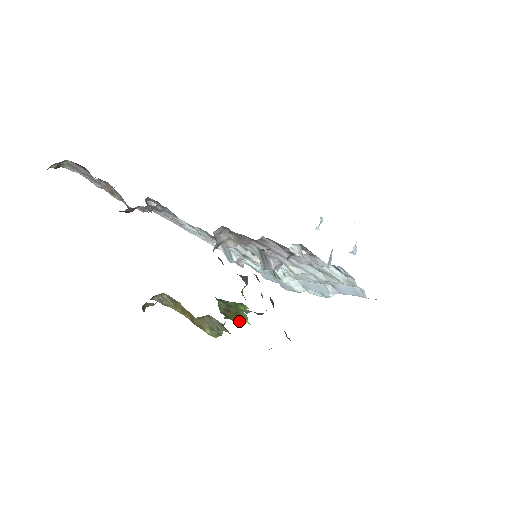
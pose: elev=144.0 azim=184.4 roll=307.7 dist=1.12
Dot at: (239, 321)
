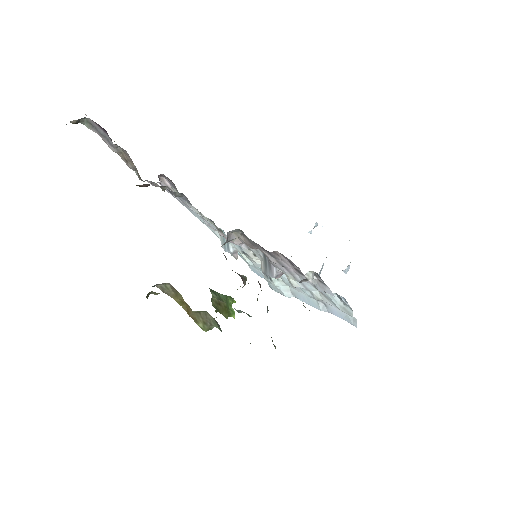
Dot at: (227, 315)
